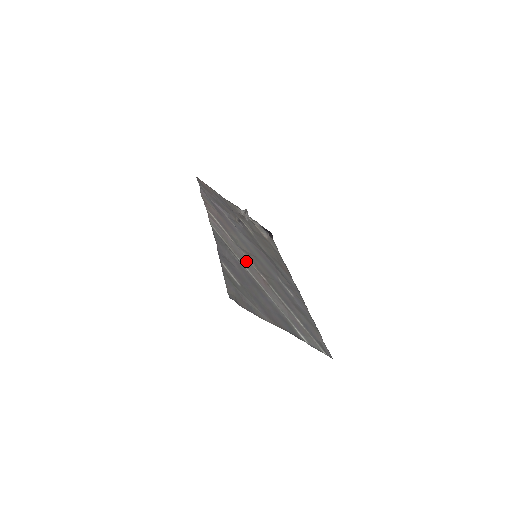
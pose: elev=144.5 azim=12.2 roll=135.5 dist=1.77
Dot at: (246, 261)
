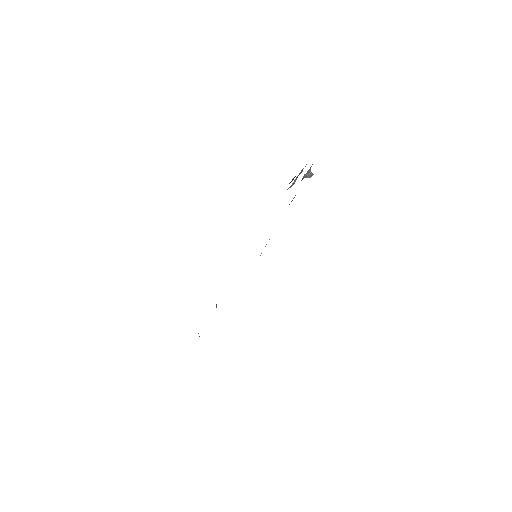
Dot at: occluded
